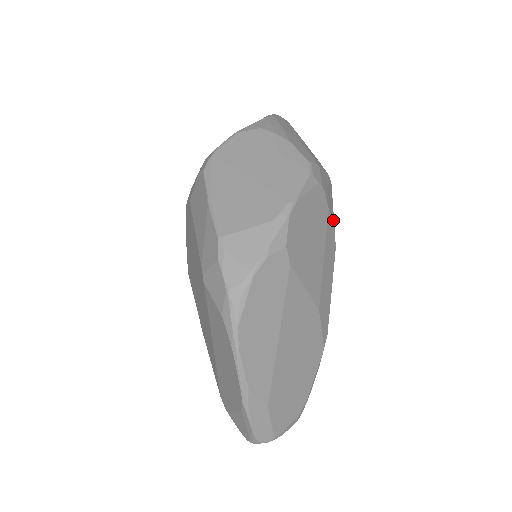
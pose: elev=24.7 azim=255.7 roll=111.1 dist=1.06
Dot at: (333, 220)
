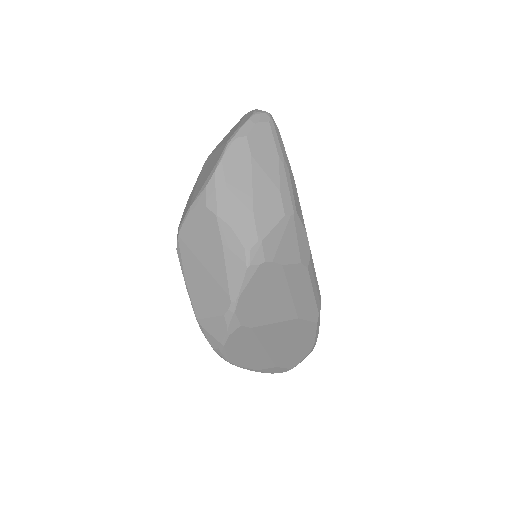
Dot at: (297, 255)
